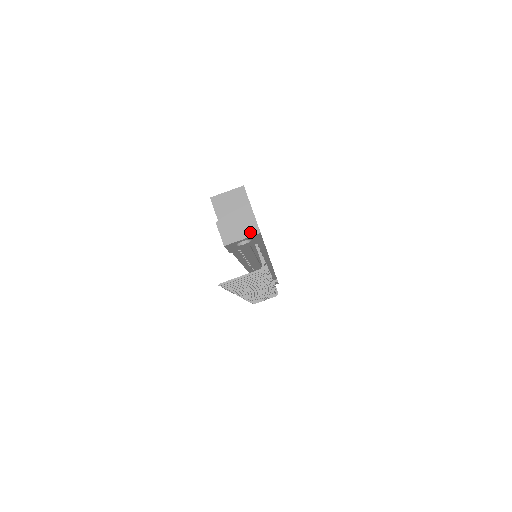
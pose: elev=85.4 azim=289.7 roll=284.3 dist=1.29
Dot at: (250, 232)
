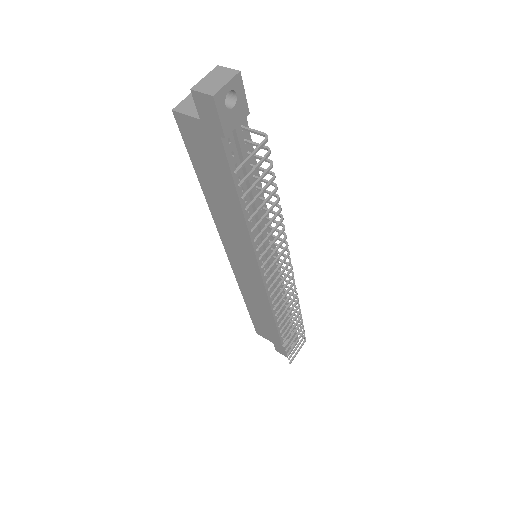
Dot at: (230, 76)
